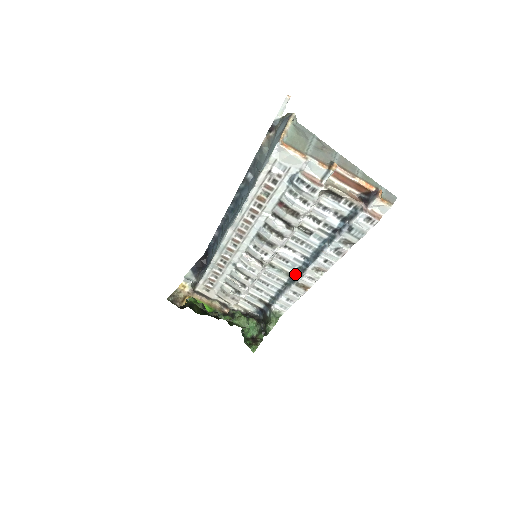
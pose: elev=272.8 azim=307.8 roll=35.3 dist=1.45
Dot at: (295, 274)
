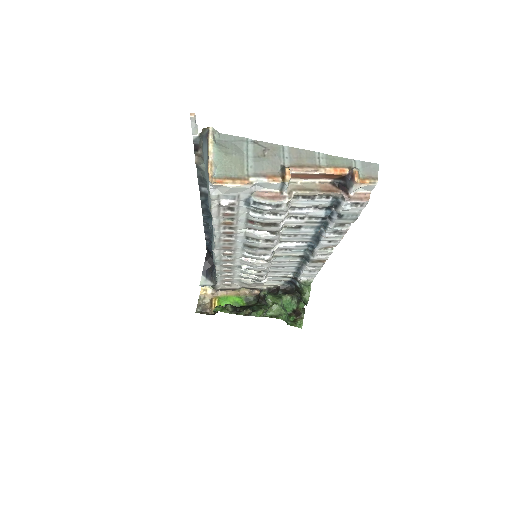
Dot at: (305, 255)
